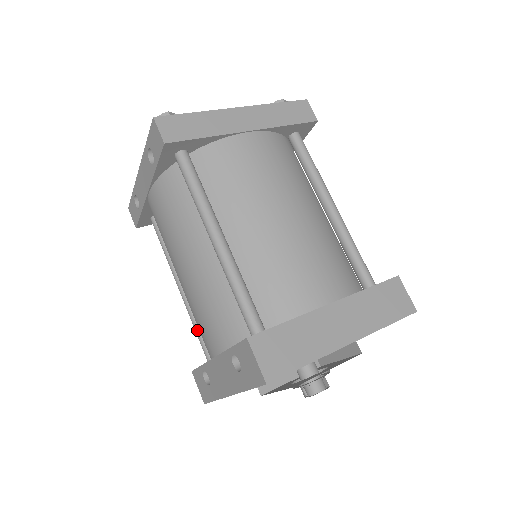
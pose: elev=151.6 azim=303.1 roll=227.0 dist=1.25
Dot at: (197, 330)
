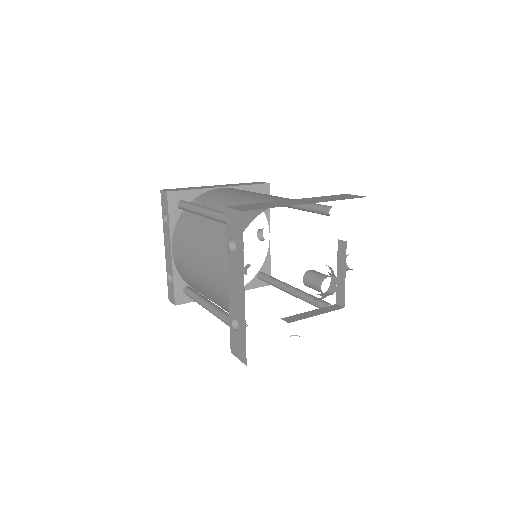
Dot at: (227, 320)
